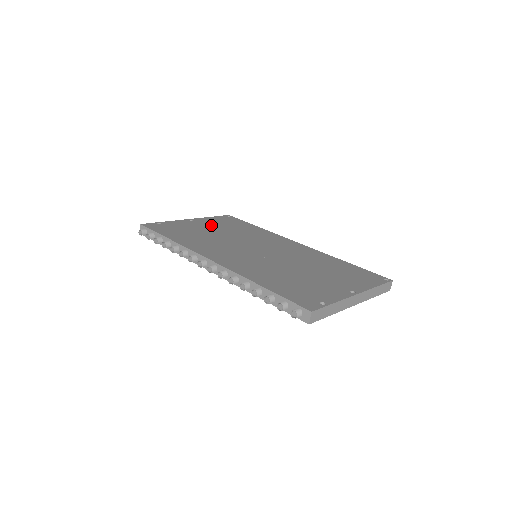
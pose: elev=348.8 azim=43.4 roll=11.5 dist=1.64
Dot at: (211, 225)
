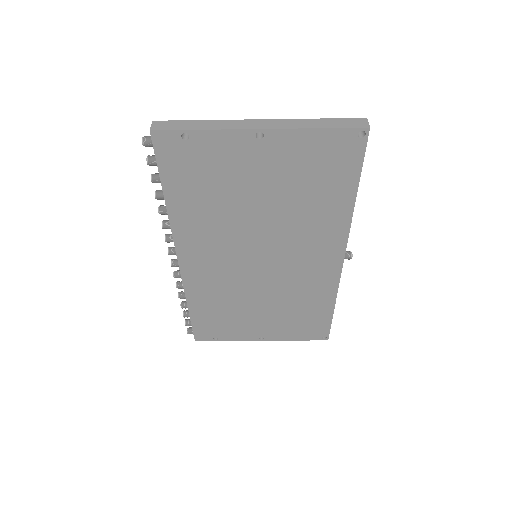
Dot at: occluded
